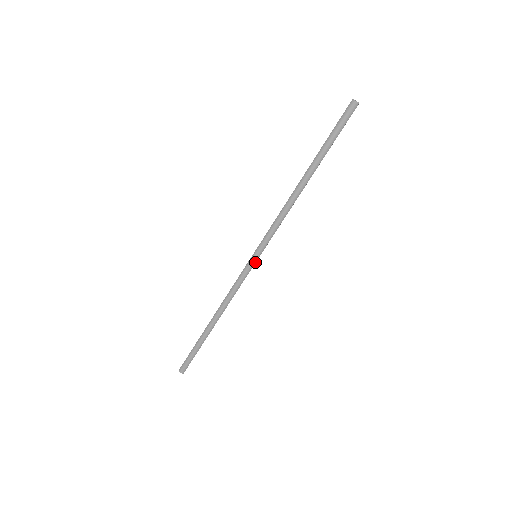
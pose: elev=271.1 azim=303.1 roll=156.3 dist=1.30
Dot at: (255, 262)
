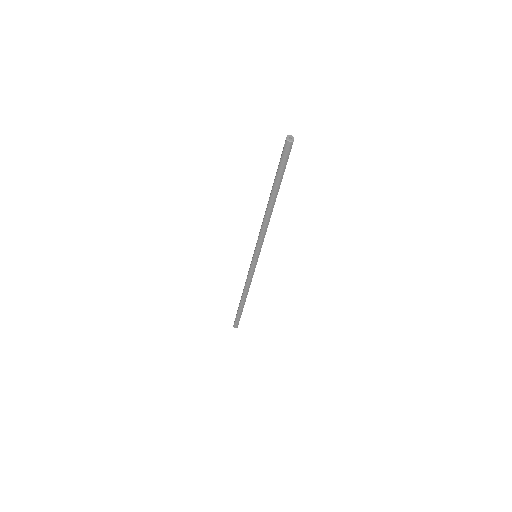
Dot at: (257, 261)
